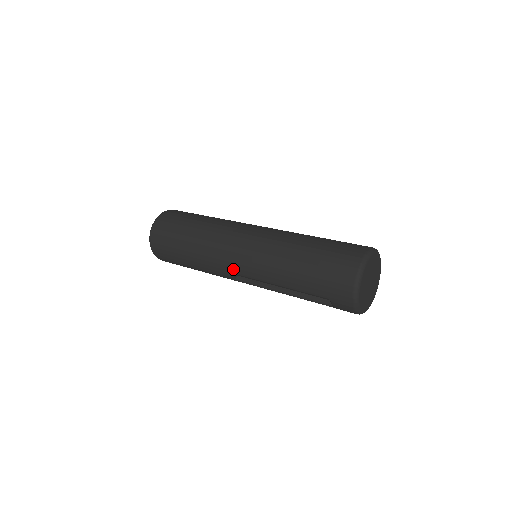
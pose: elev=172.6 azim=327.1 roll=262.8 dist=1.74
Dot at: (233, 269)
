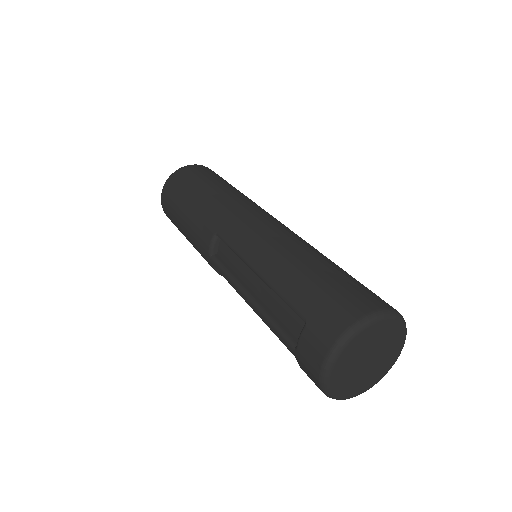
Dot at: (227, 231)
